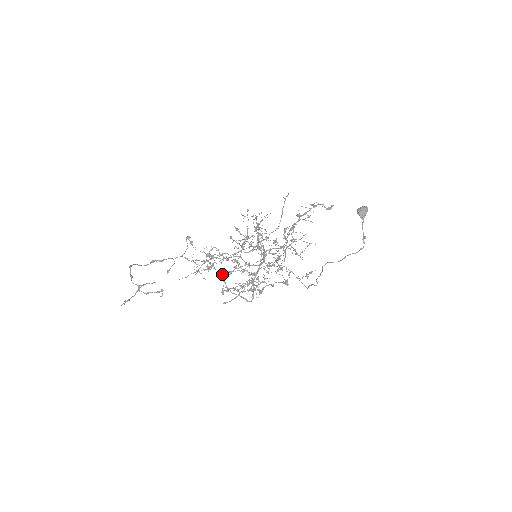
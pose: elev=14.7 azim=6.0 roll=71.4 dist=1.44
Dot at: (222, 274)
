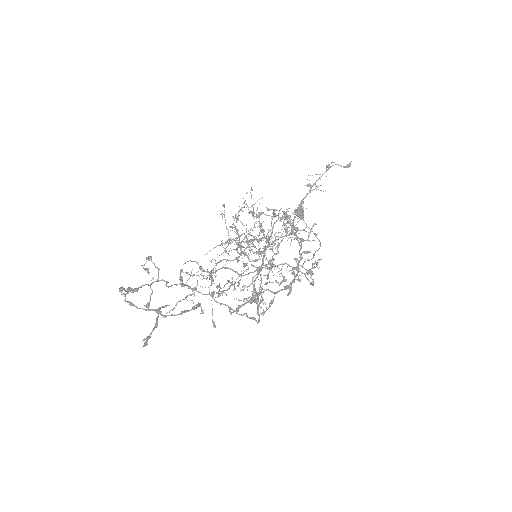
Dot at: occluded
